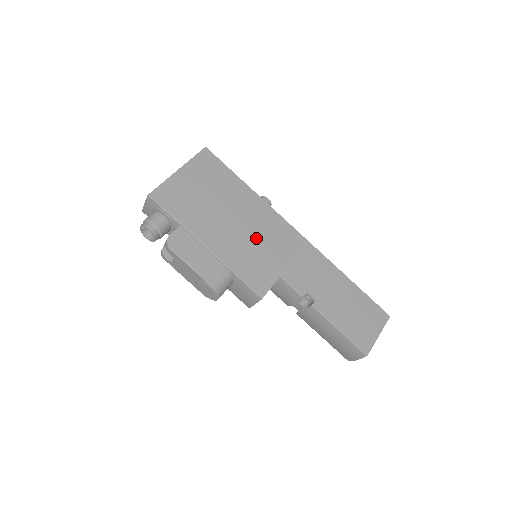
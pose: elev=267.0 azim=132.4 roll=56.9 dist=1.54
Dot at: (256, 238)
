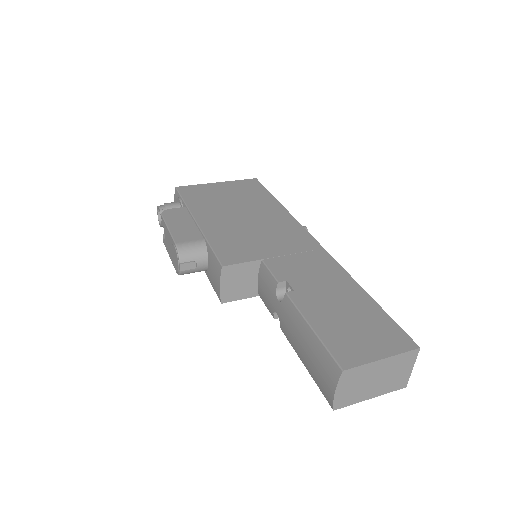
Dot at: (257, 230)
